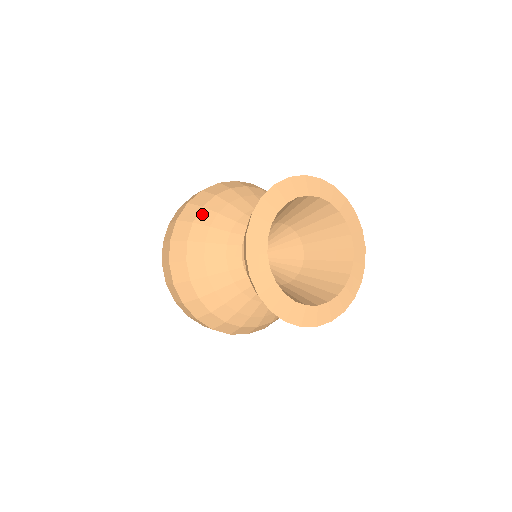
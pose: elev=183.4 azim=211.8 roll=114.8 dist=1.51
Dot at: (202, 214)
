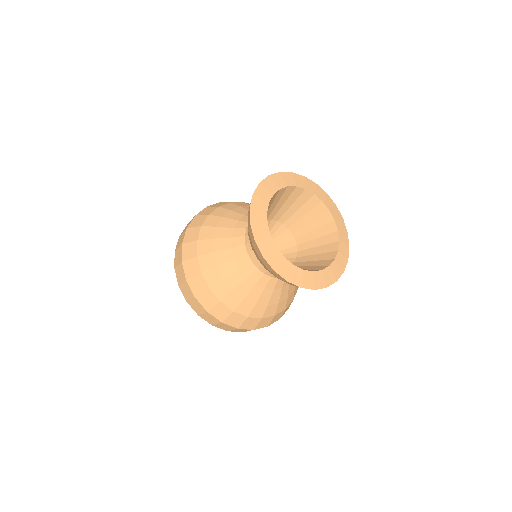
Dot at: (201, 246)
